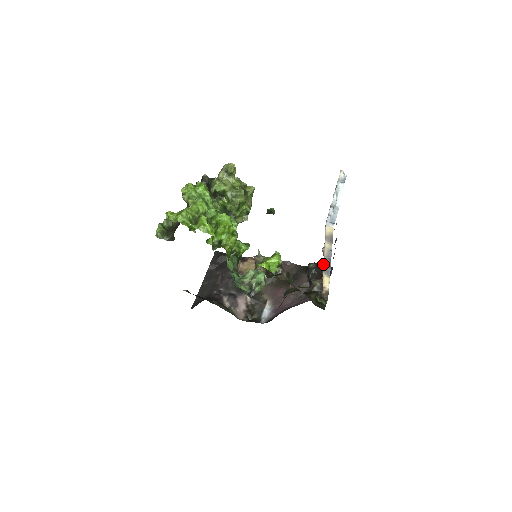
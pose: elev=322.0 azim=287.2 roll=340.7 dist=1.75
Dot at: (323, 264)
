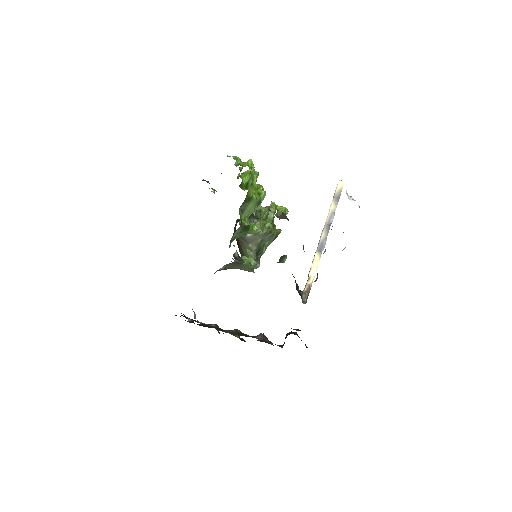
Dot at: (320, 237)
